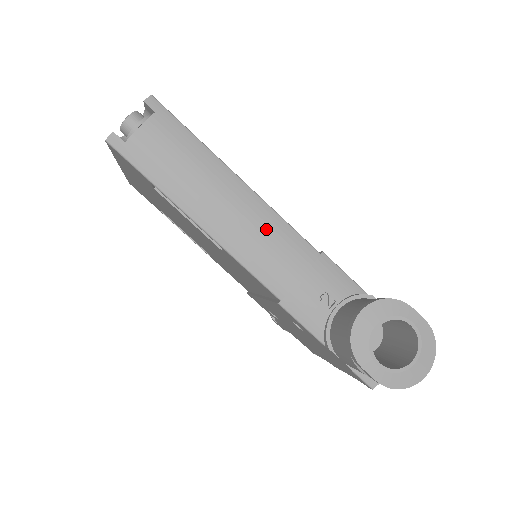
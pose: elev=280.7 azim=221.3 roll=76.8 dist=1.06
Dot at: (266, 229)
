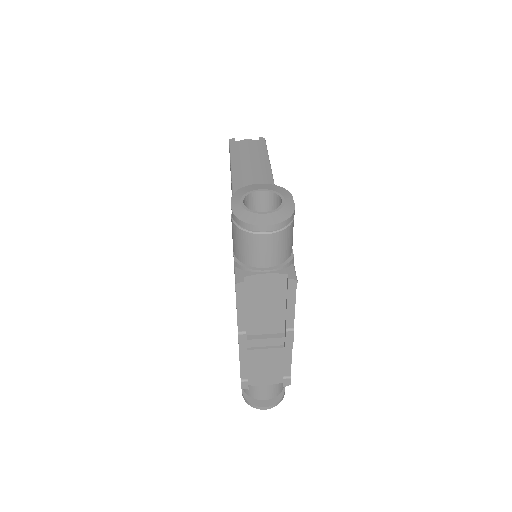
Dot at: occluded
